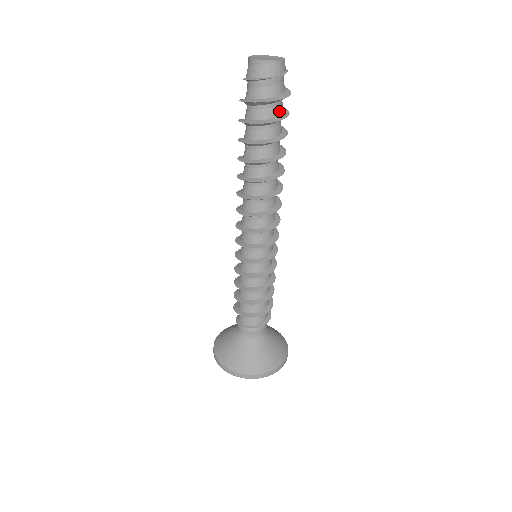
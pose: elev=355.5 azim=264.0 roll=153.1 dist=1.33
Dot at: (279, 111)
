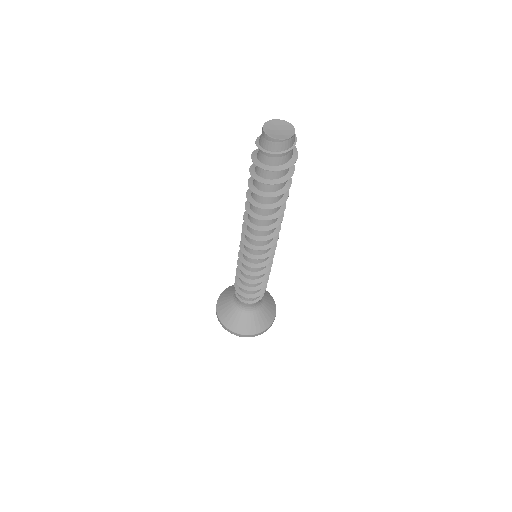
Dot at: (286, 171)
